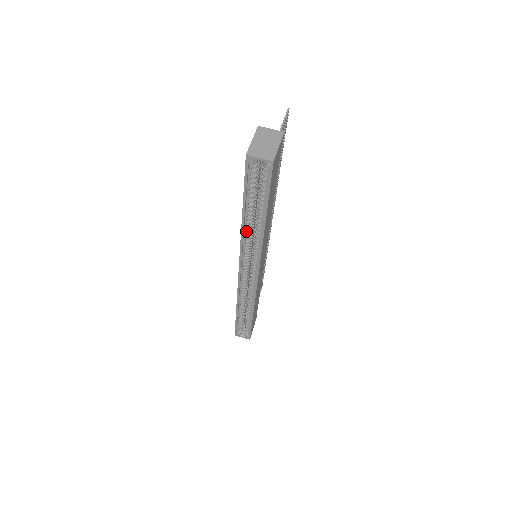
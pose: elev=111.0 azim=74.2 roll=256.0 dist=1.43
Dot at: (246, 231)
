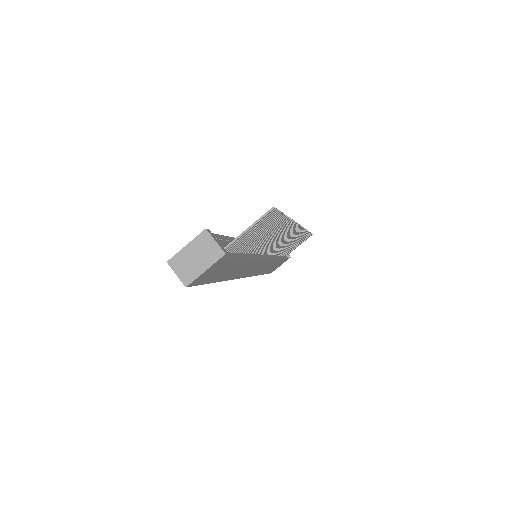
Dot at: occluded
